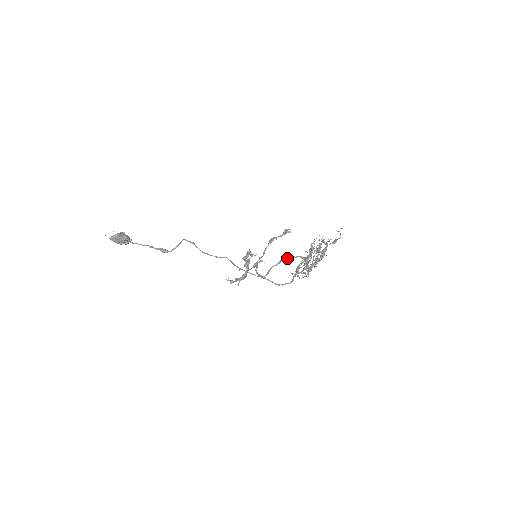
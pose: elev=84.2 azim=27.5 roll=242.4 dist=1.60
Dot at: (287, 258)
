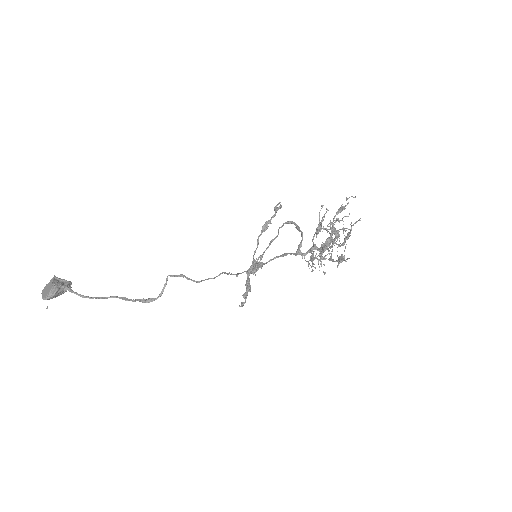
Dot at: (278, 234)
